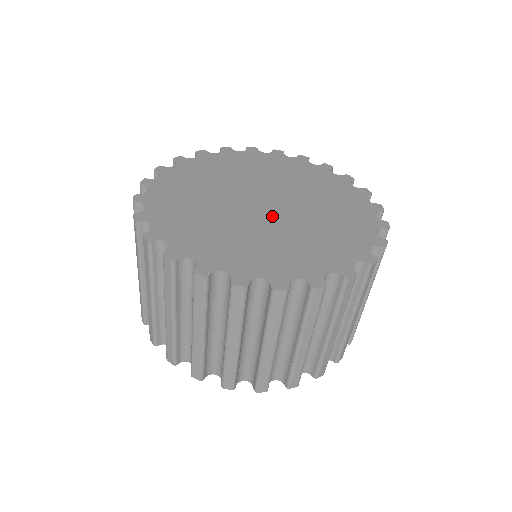
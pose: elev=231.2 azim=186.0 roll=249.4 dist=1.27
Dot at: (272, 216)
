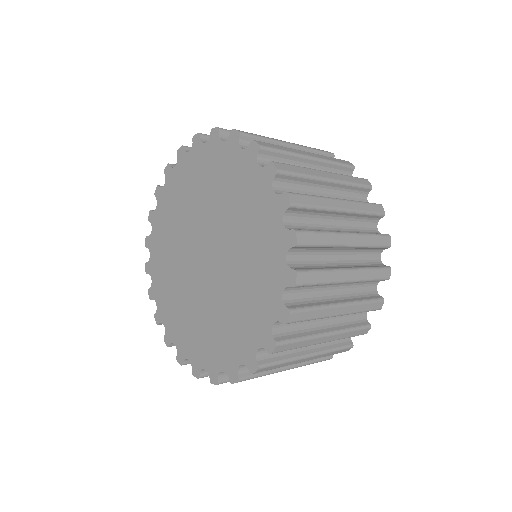
Dot at: (199, 278)
